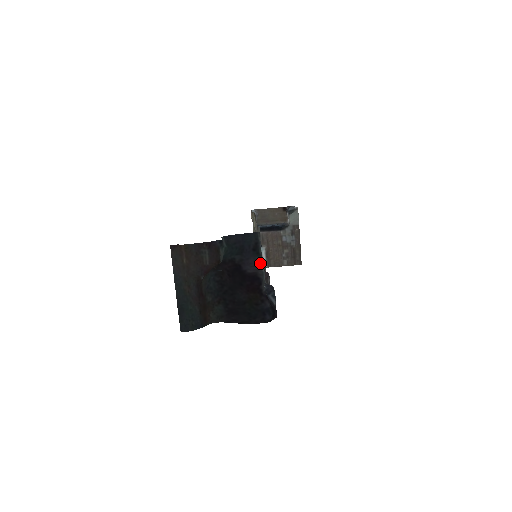
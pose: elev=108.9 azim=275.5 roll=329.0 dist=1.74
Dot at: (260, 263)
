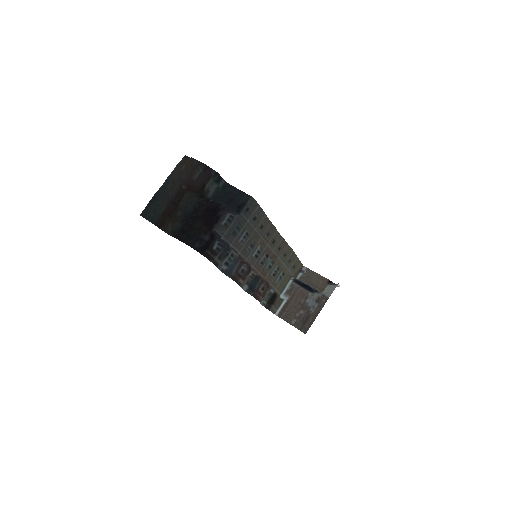
Dot at: (231, 213)
